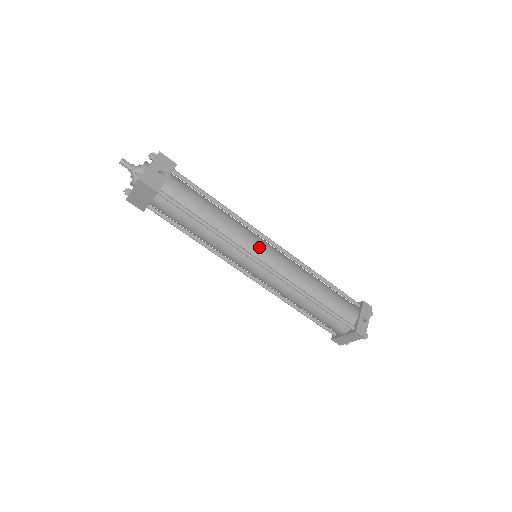
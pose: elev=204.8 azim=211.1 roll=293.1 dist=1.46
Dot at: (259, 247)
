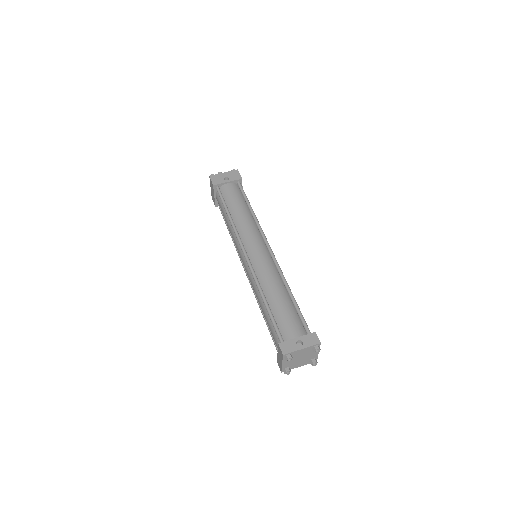
Dot at: (252, 242)
